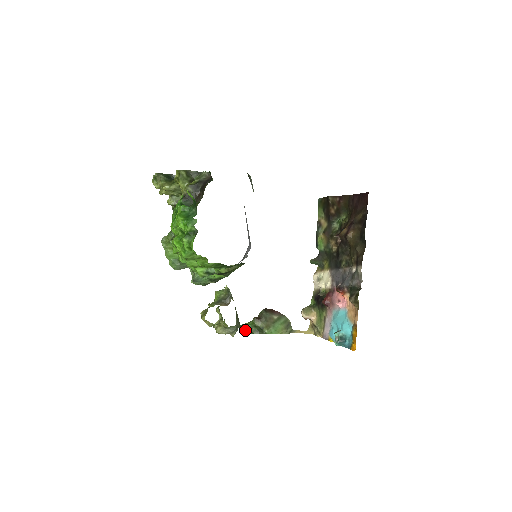
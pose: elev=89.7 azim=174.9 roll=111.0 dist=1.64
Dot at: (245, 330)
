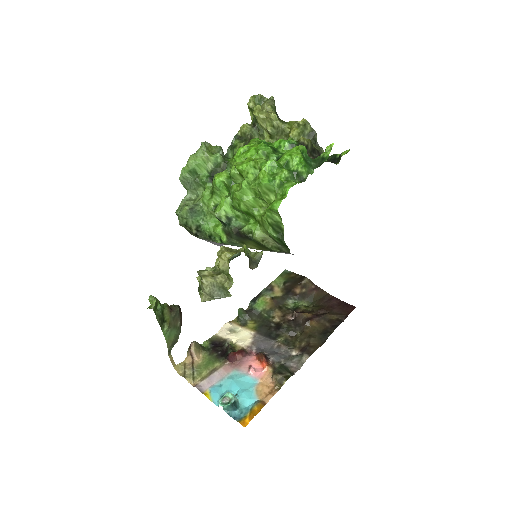
Dot at: (155, 305)
